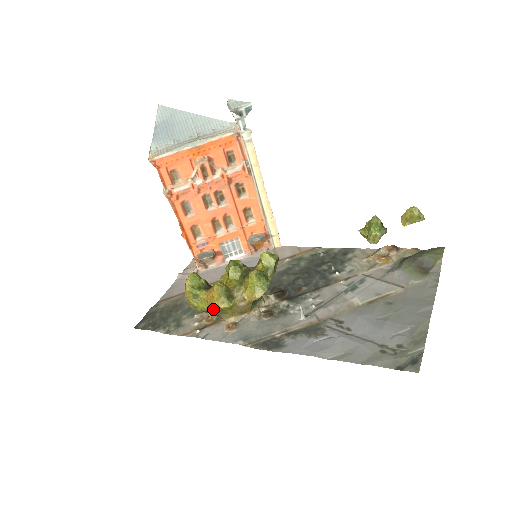
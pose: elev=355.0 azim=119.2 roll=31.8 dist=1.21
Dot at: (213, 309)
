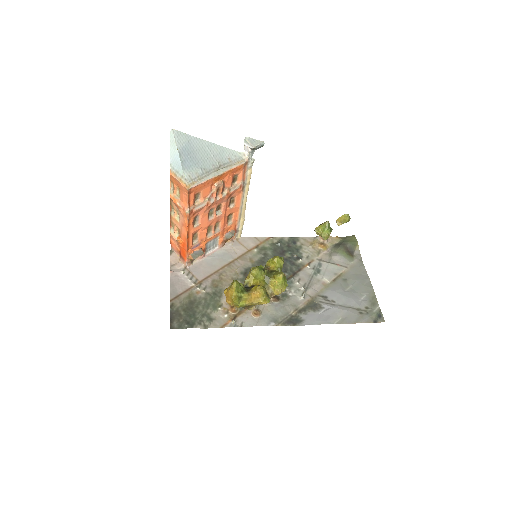
Dot at: occluded
